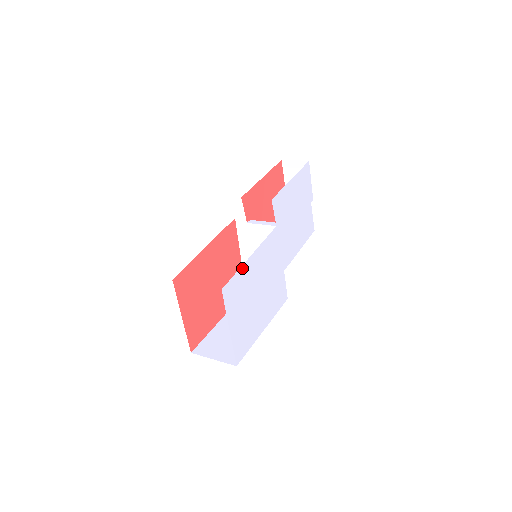
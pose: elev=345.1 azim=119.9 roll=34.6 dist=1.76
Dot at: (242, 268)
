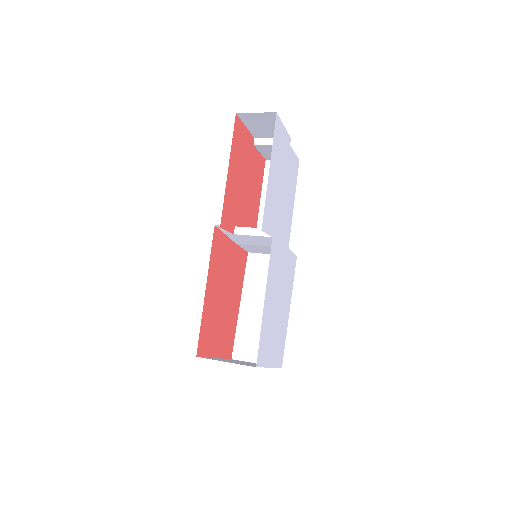
Dot at: (262, 323)
